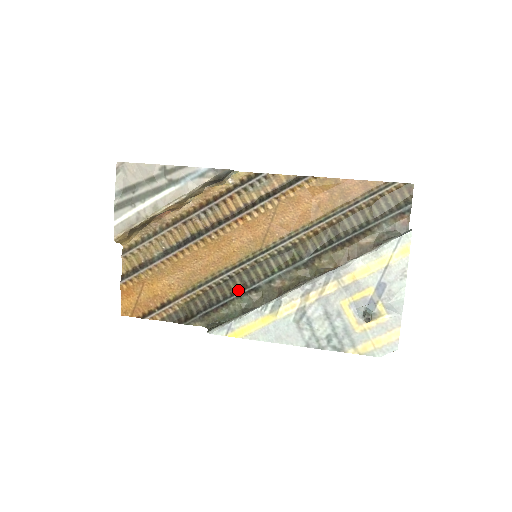
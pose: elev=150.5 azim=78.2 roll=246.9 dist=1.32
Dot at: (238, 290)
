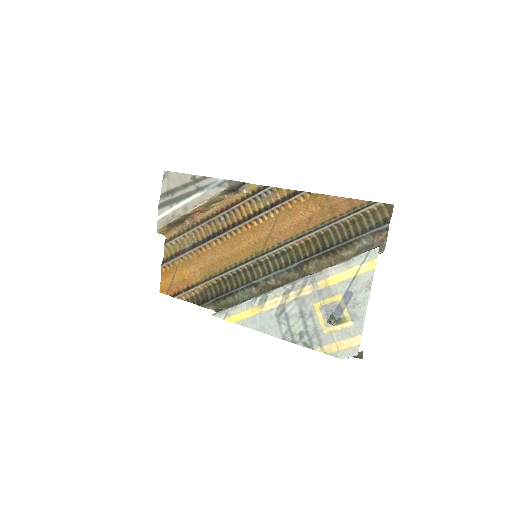
Dot at: (242, 284)
